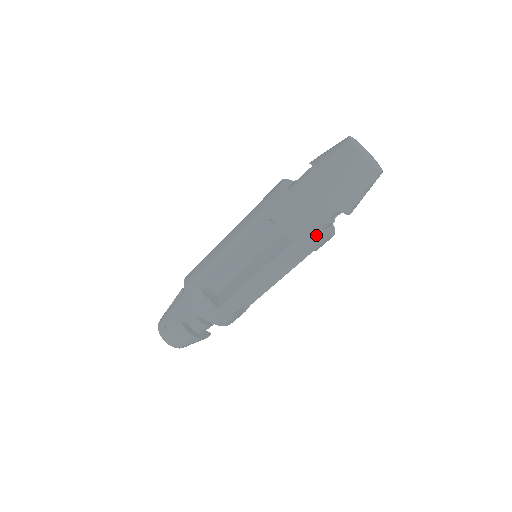
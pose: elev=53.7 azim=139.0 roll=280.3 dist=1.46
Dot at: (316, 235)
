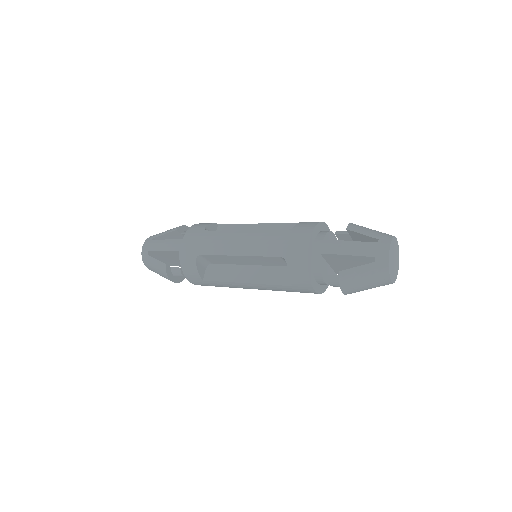
Dot at: (313, 292)
